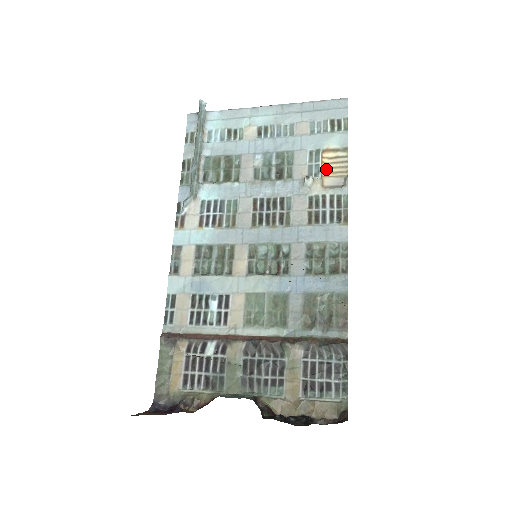
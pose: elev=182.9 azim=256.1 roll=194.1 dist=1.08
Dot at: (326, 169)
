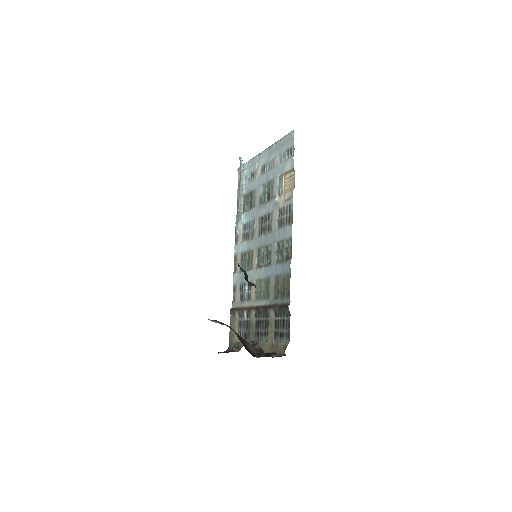
Dot at: (286, 187)
